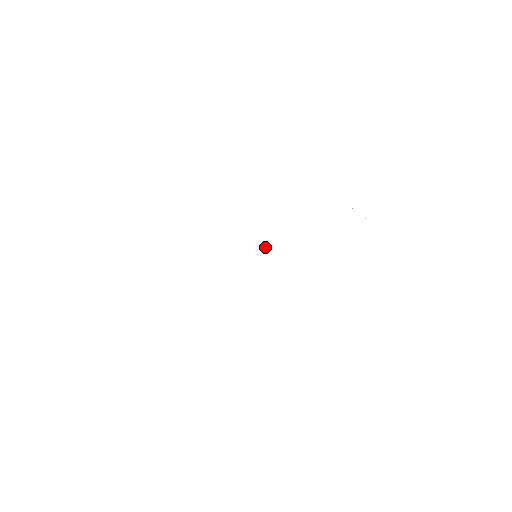
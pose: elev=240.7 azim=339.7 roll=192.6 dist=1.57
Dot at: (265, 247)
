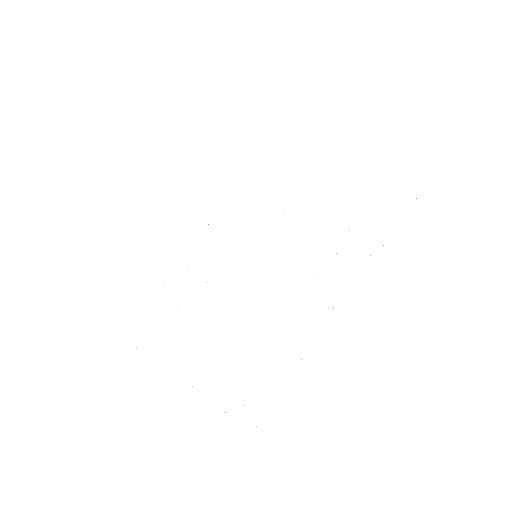
Dot at: occluded
